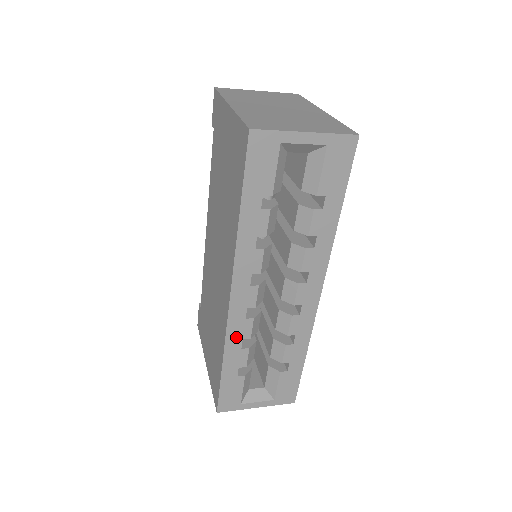
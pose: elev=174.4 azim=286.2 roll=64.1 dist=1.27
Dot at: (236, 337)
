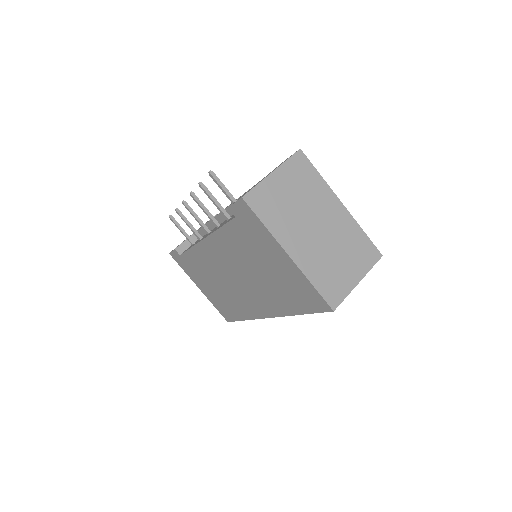
Dot at: occluded
